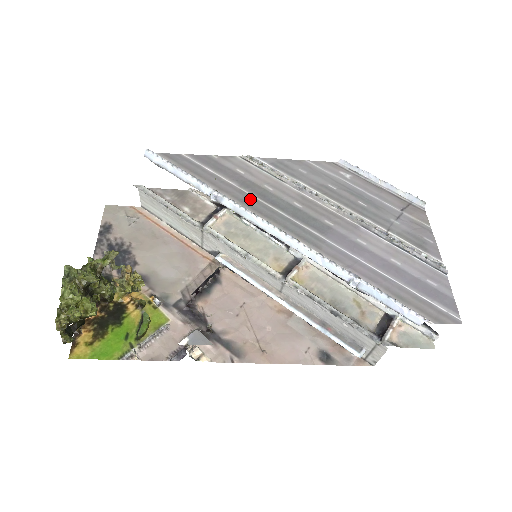
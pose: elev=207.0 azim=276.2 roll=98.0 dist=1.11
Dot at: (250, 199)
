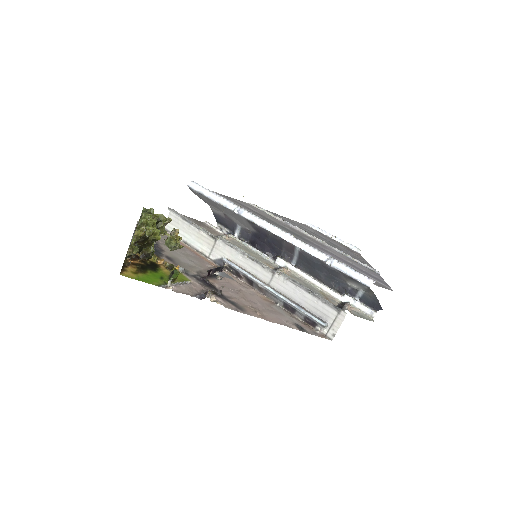
Dot at: occluded
